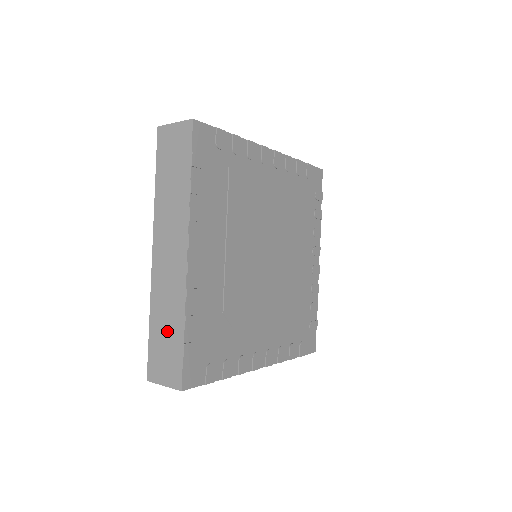
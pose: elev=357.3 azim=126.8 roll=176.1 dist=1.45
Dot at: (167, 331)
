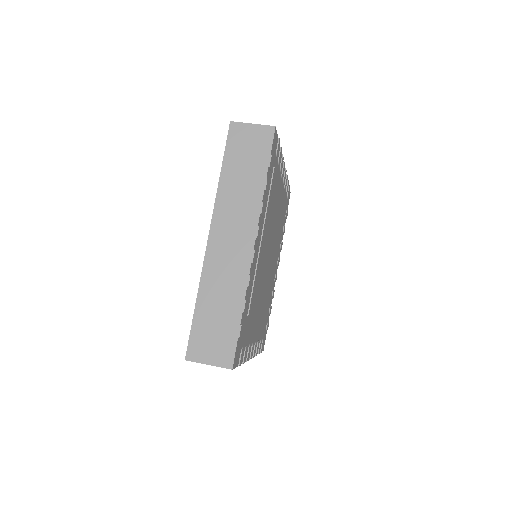
Dot at: occluded
